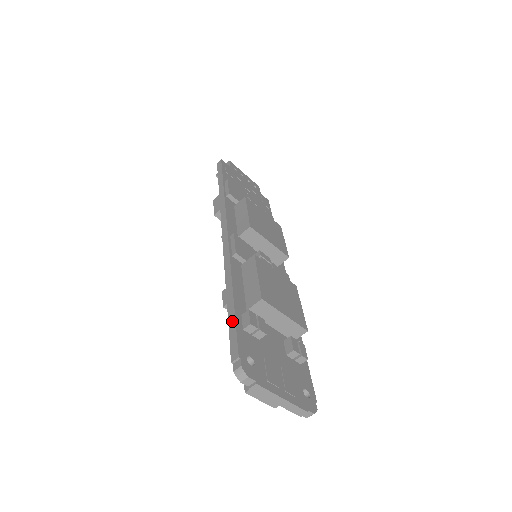
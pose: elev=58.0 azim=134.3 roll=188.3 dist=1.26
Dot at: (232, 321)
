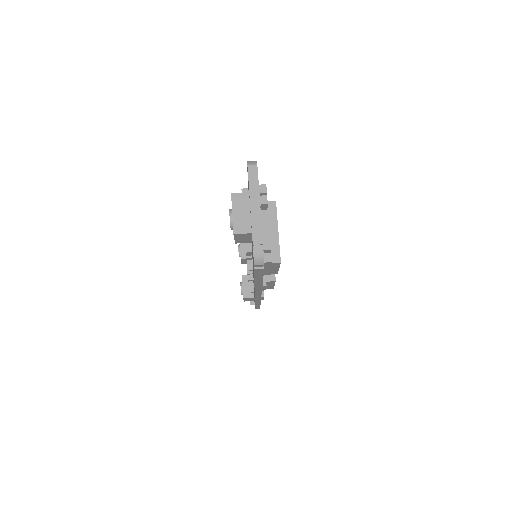
Dot at: occluded
